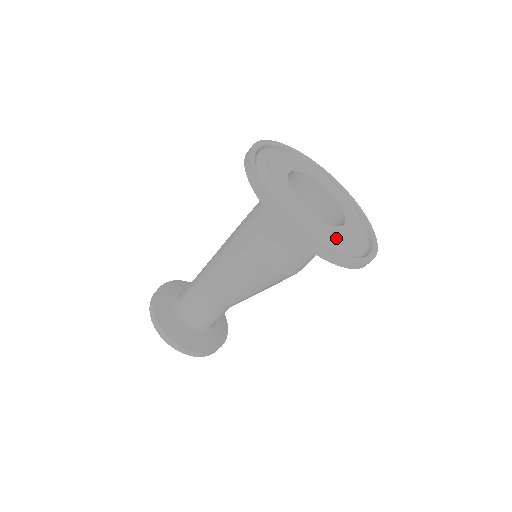
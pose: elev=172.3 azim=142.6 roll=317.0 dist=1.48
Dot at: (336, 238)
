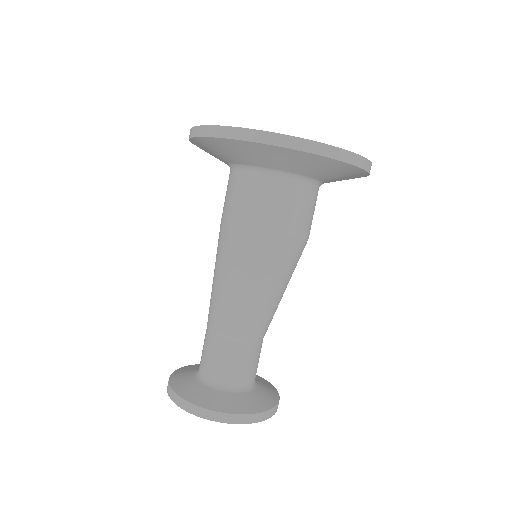
Dot at: occluded
